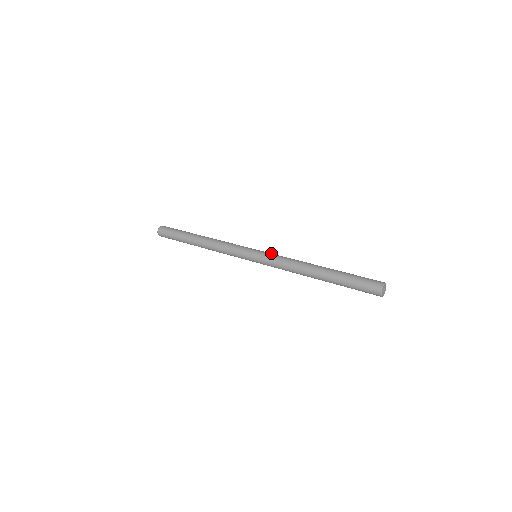
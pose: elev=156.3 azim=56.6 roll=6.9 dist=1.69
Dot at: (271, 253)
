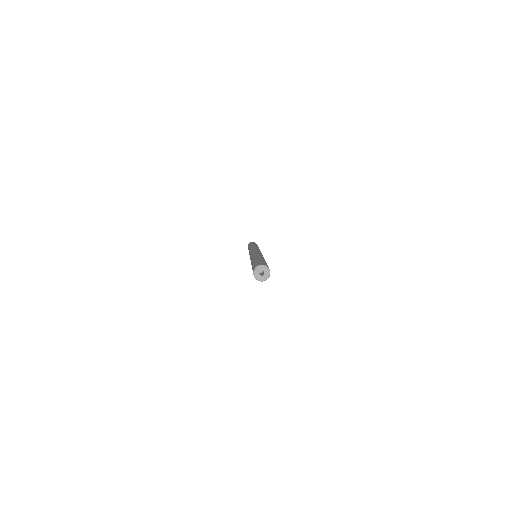
Dot at: (258, 251)
